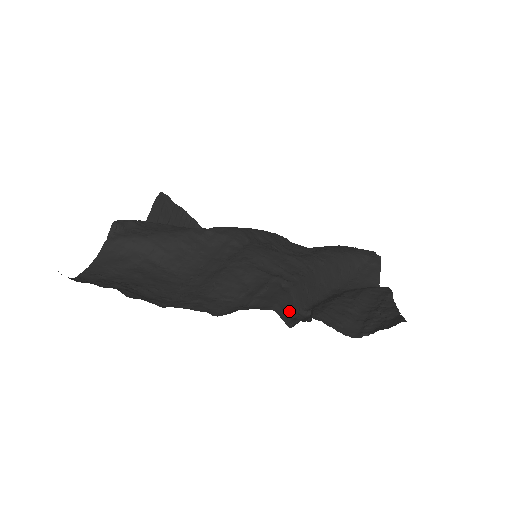
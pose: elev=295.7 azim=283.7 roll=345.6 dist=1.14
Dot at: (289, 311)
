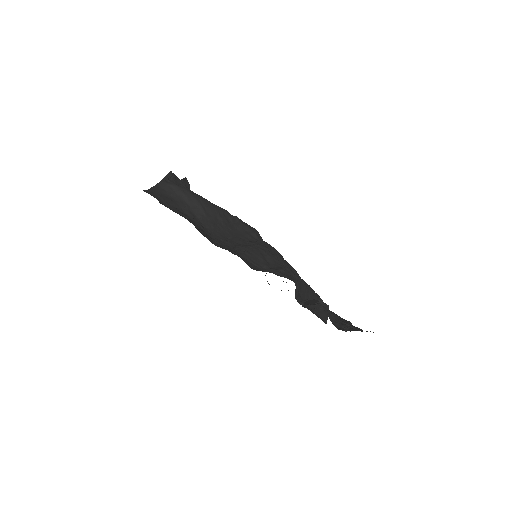
Dot at: (295, 293)
